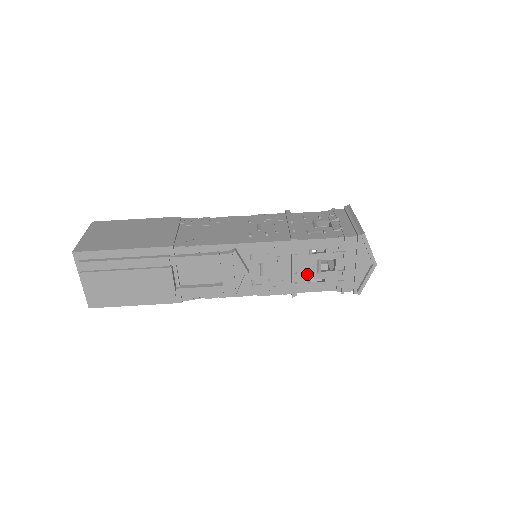
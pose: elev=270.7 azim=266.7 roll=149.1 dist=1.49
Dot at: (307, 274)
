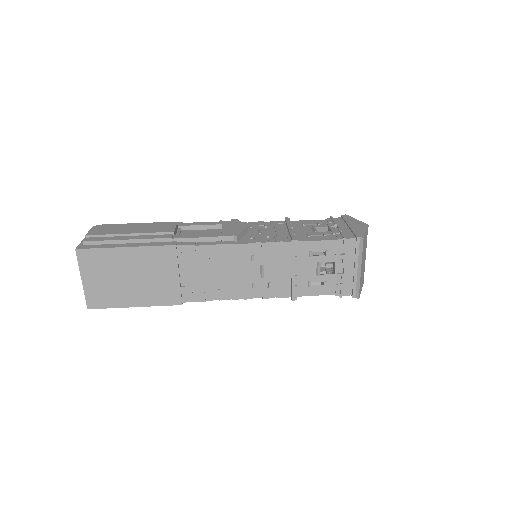
Dot at: (304, 233)
